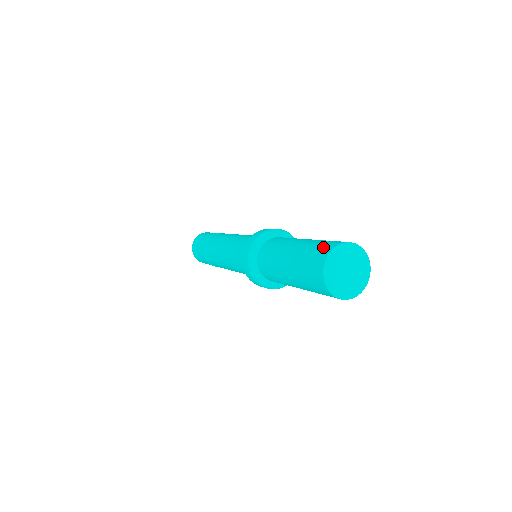
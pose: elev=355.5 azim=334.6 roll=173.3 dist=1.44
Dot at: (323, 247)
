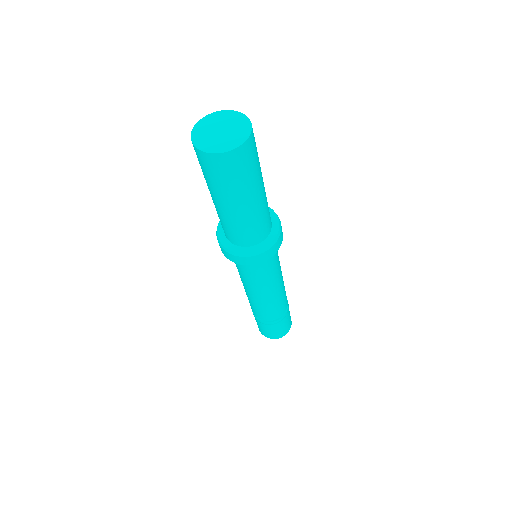
Dot at: occluded
